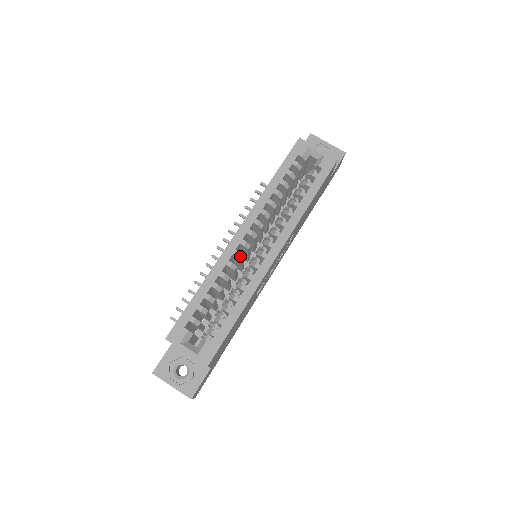
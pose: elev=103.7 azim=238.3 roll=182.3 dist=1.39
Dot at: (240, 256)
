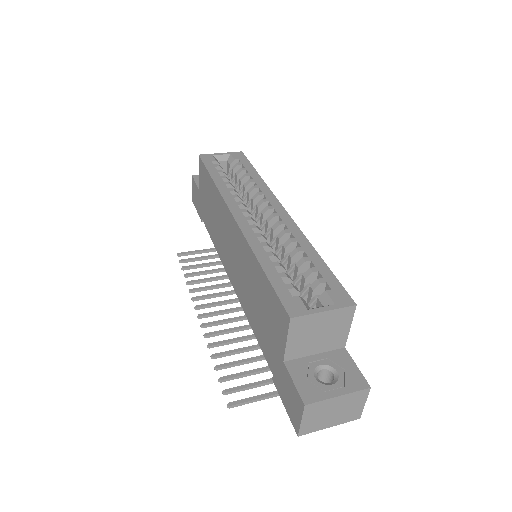
Dot at: (258, 228)
